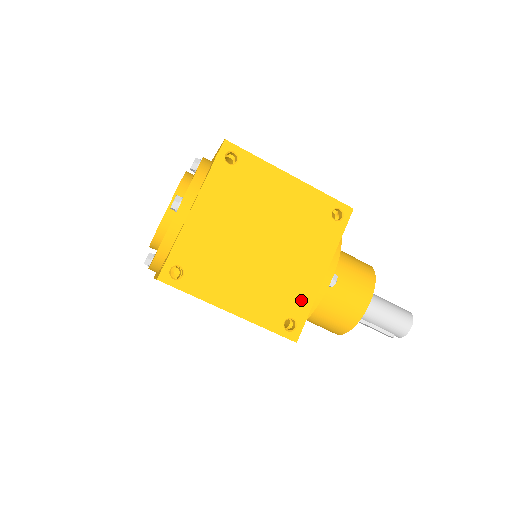
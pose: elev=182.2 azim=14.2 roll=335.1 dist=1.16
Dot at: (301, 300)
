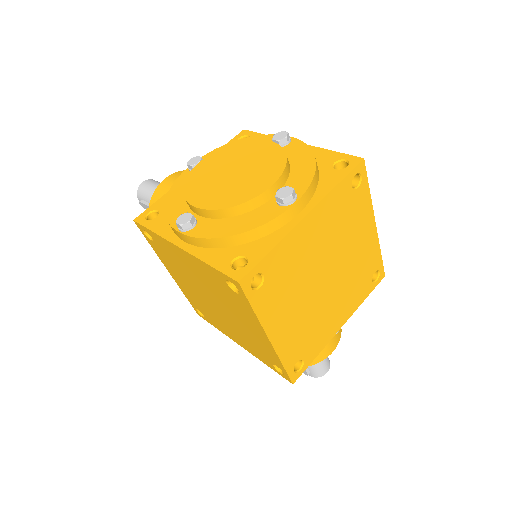
Dot at: (317, 345)
